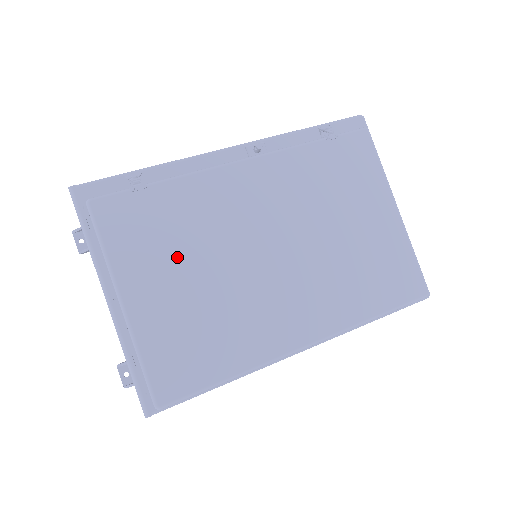
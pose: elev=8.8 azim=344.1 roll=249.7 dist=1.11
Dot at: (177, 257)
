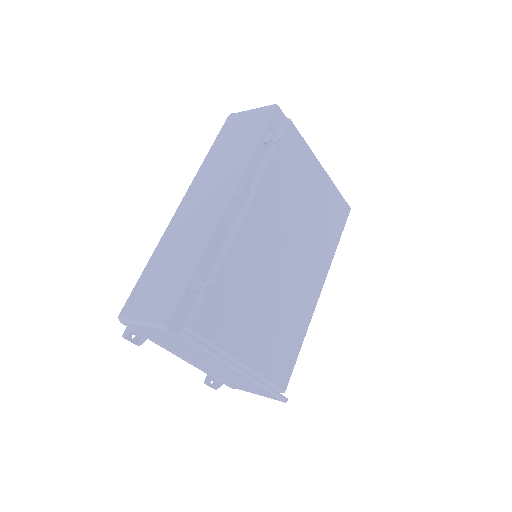
Dot at: (251, 311)
